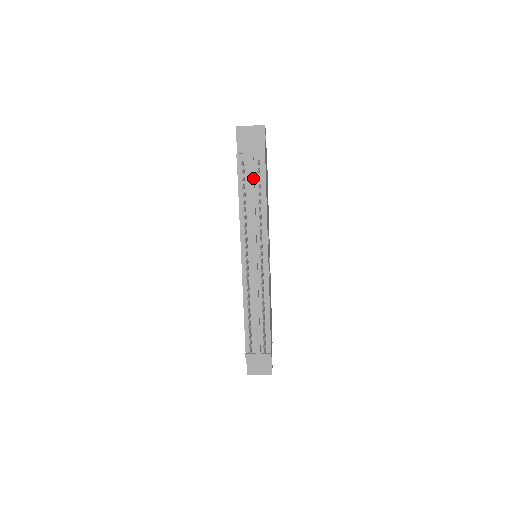
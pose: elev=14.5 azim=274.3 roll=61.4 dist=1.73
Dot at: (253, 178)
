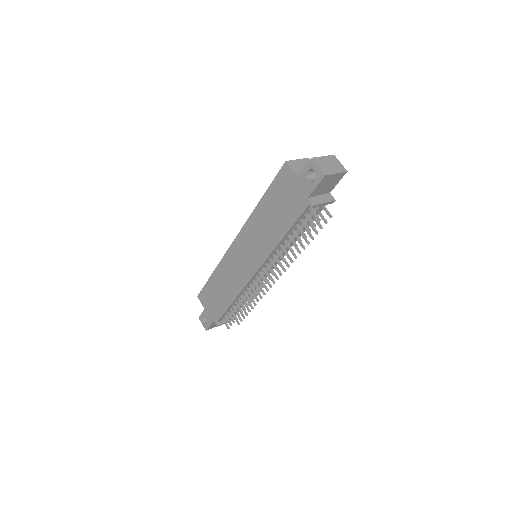
Dot at: occluded
